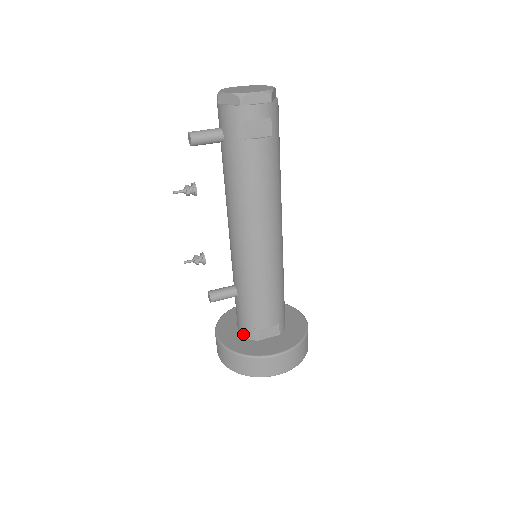
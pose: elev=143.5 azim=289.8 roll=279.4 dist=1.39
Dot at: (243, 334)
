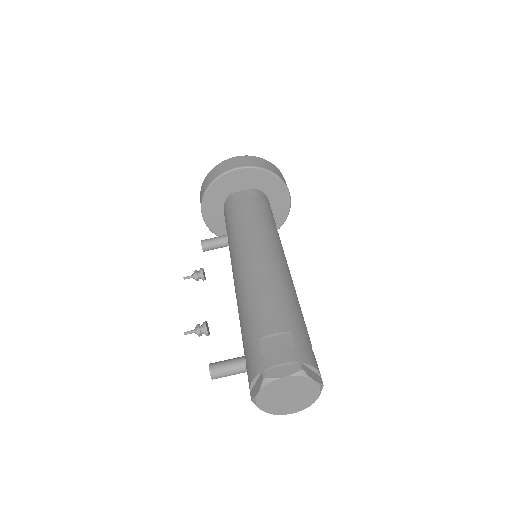
Dot at: occluded
